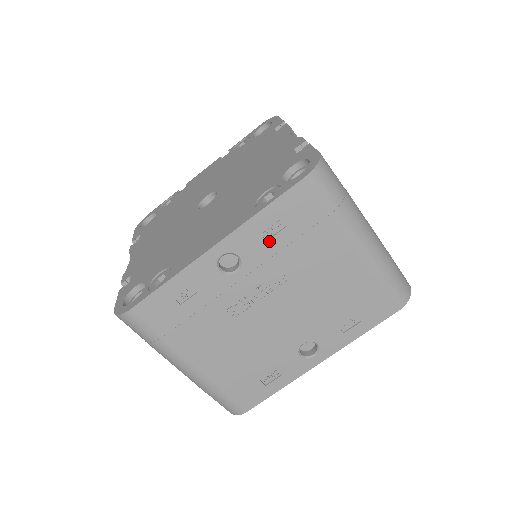
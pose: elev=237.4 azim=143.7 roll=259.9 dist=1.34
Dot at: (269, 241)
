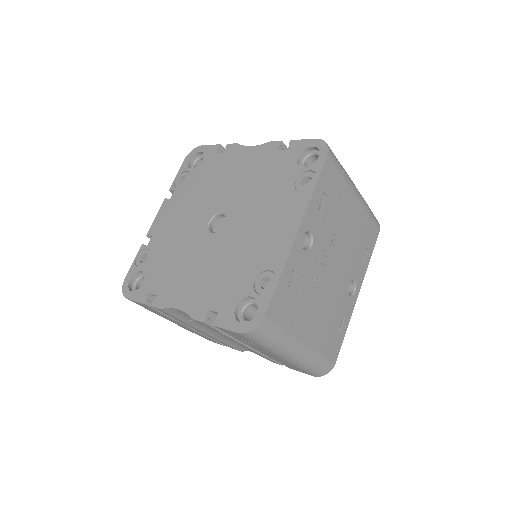
Dot at: (322, 212)
